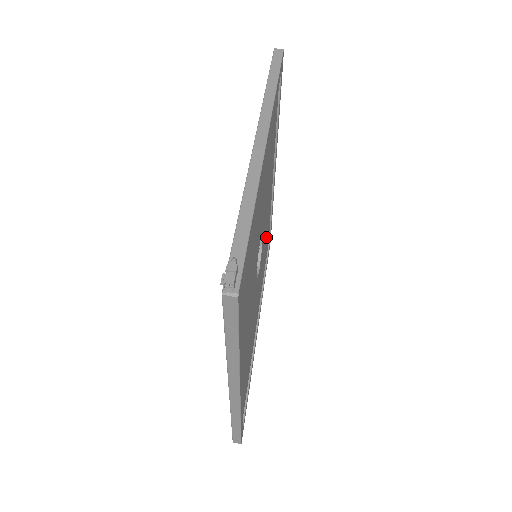
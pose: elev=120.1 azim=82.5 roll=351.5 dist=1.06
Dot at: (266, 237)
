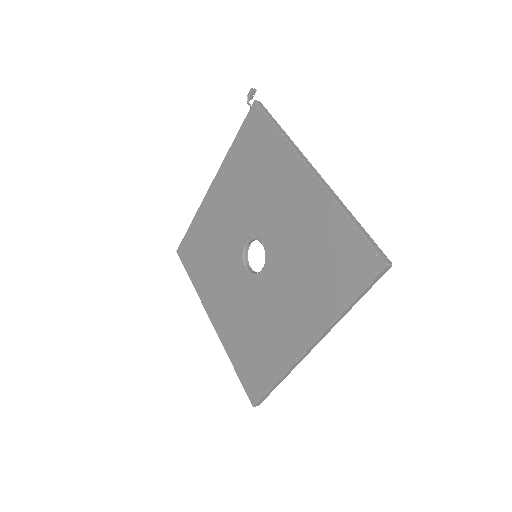
Dot at: occluded
